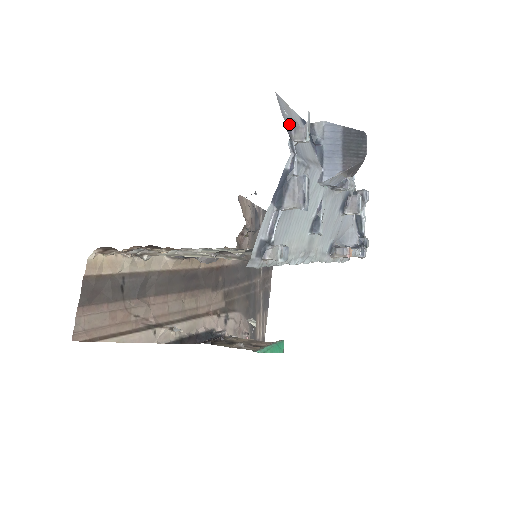
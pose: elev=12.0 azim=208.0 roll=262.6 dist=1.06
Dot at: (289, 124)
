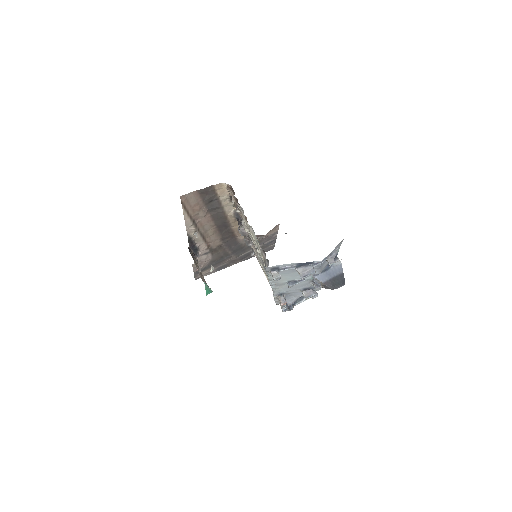
Dot at: (333, 253)
